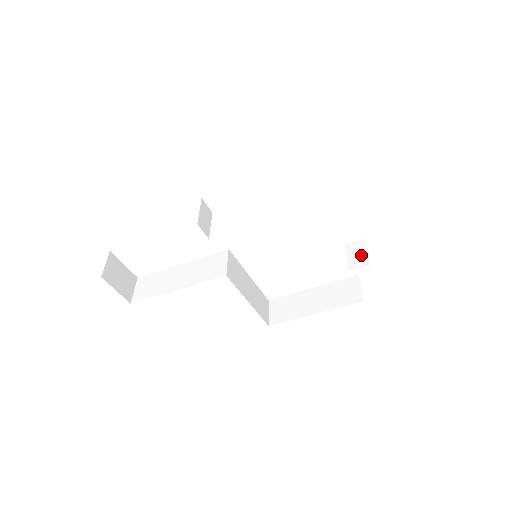
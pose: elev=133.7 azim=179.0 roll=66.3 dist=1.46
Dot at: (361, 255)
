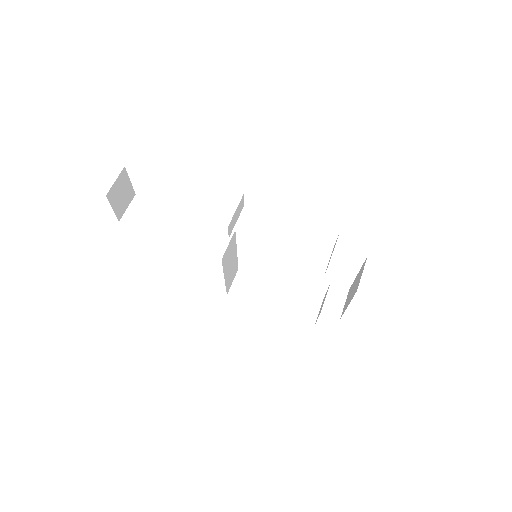
Dot at: (338, 304)
